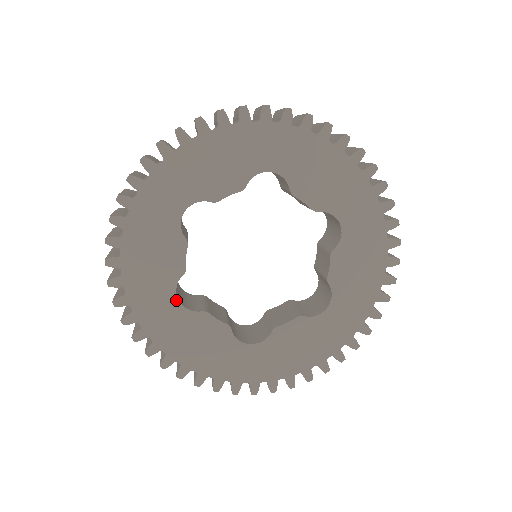
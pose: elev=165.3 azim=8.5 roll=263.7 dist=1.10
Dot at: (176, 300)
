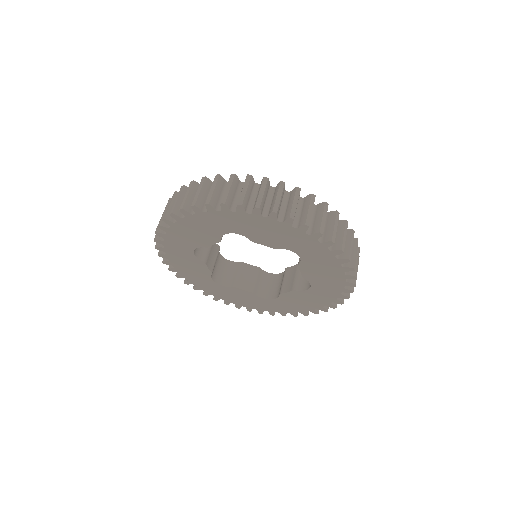
Dot at: (215, 283)
